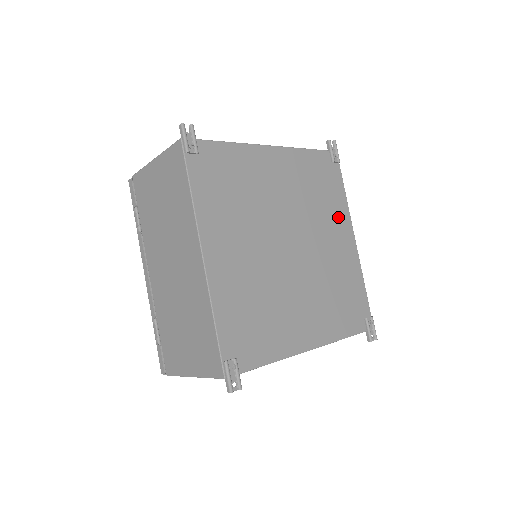
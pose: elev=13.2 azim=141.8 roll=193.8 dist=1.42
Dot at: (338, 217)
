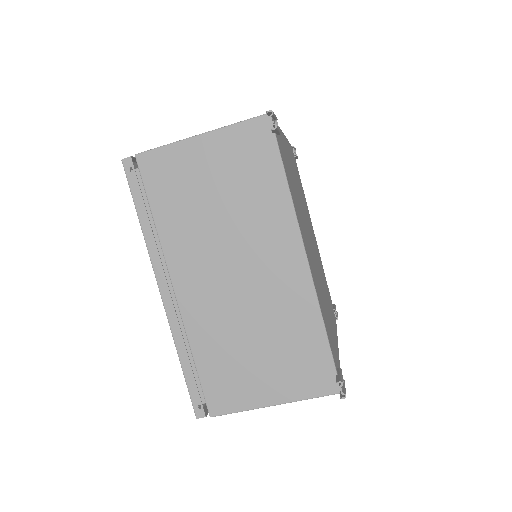
Dot at: (332, 317)
